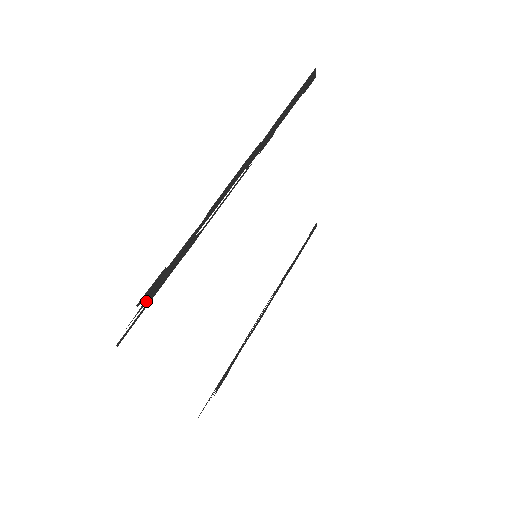
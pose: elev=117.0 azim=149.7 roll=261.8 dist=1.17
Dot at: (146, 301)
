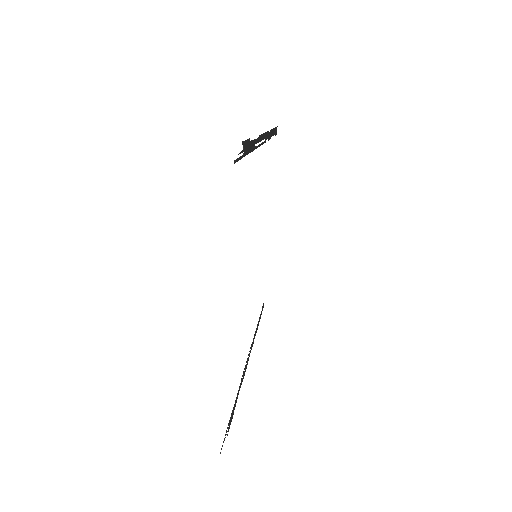
Dot at: (243, 151)
